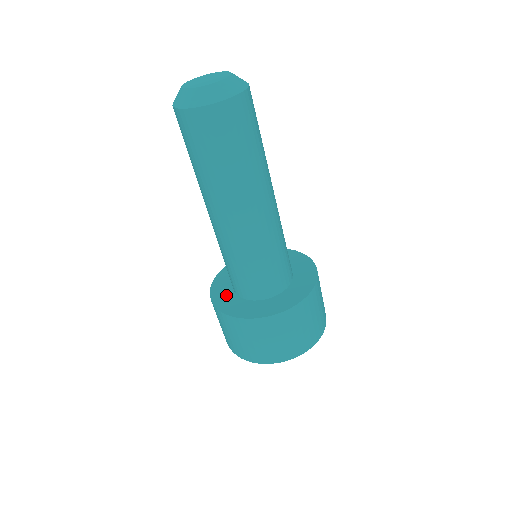
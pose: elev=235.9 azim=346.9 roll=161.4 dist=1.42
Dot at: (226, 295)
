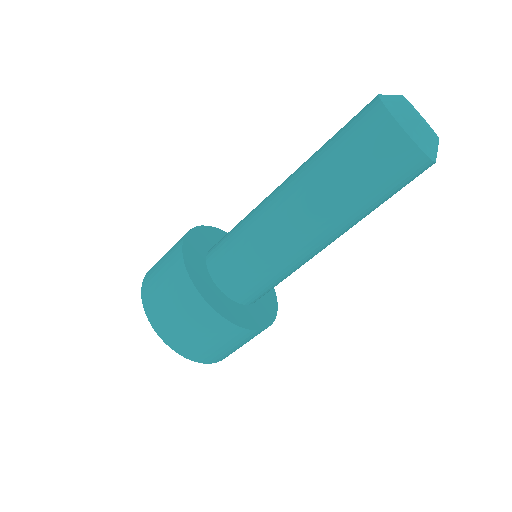
Dot at: (199, 249)
